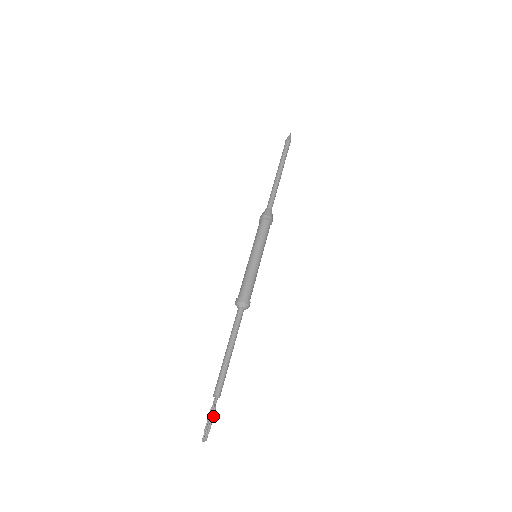
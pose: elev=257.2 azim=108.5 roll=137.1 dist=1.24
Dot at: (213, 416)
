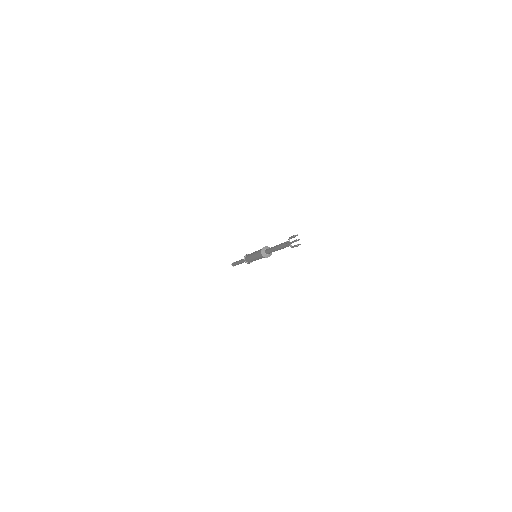
Dot at: (291, 237)
